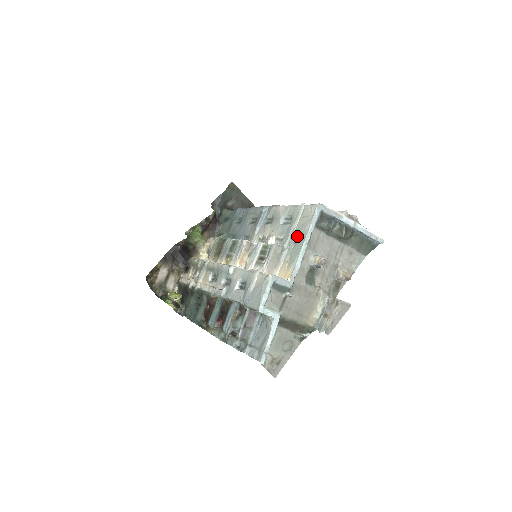
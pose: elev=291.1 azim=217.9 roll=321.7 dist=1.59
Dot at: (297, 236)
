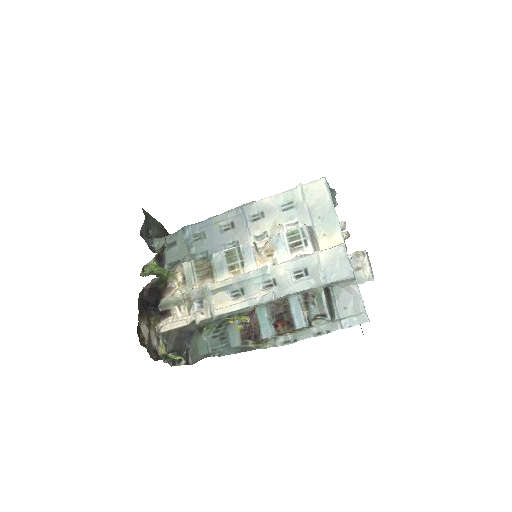
Dot at: (319, 211)
